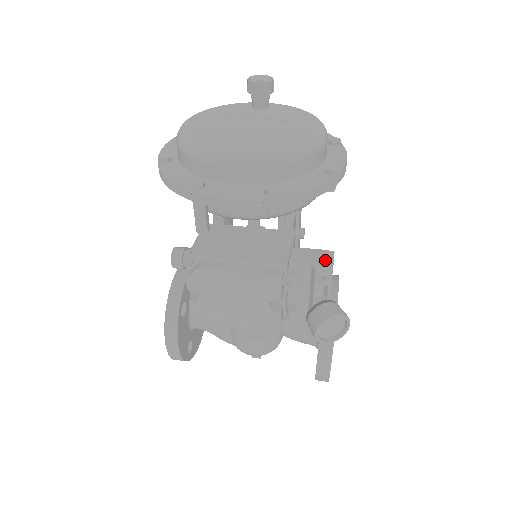
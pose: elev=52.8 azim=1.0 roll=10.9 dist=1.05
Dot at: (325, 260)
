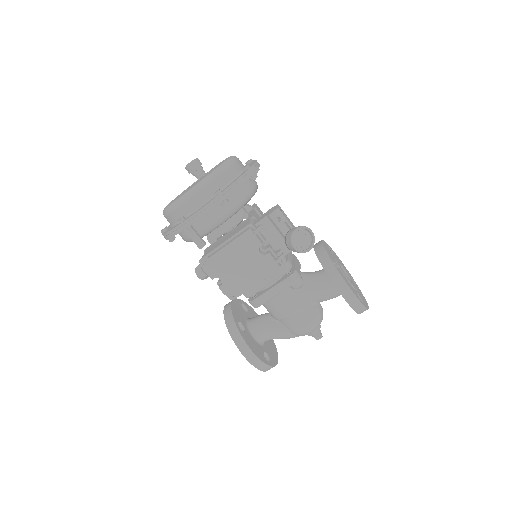
Dot at: (273, 209)
